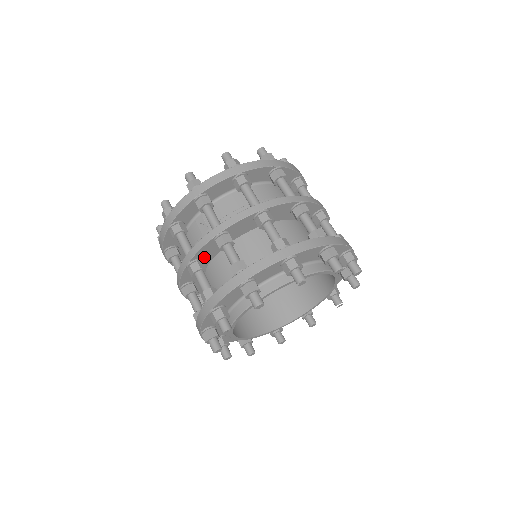
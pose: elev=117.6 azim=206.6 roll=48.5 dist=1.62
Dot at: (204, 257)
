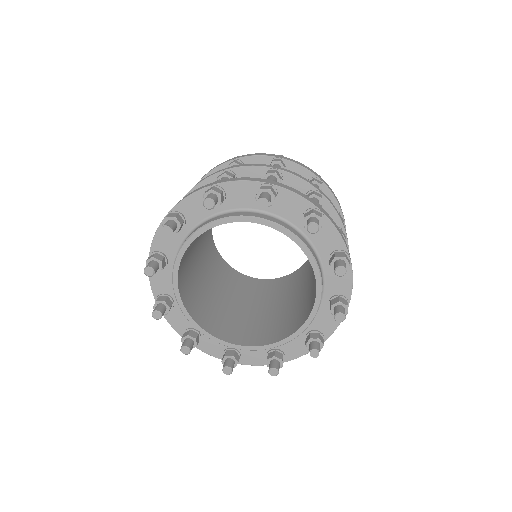
Dot at: occluded
